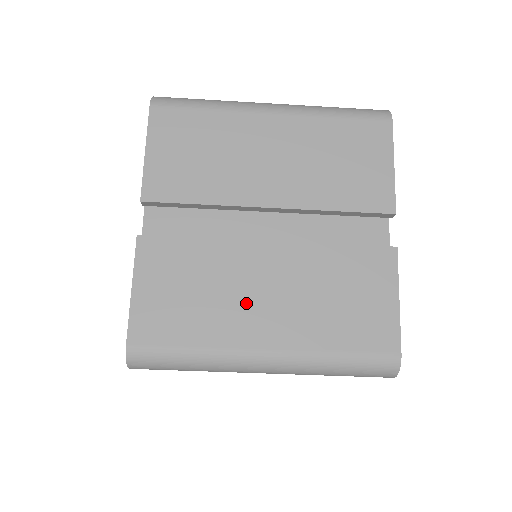
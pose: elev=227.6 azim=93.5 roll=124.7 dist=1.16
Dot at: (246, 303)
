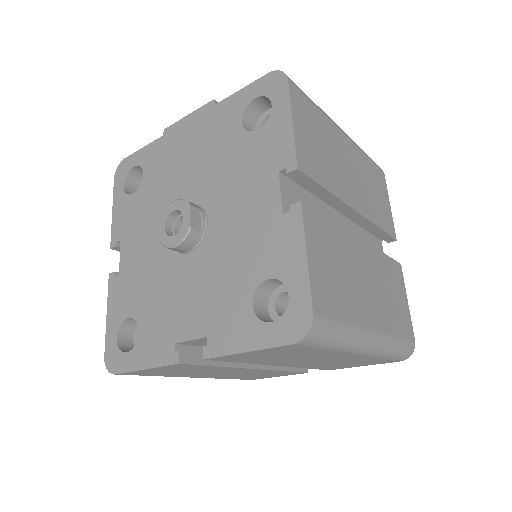
Dot at: (207, 374)
